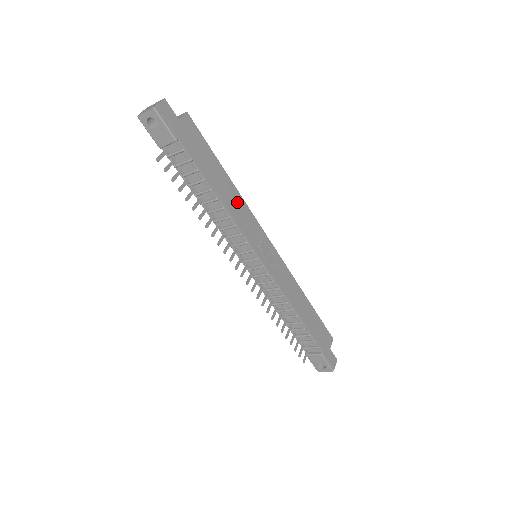
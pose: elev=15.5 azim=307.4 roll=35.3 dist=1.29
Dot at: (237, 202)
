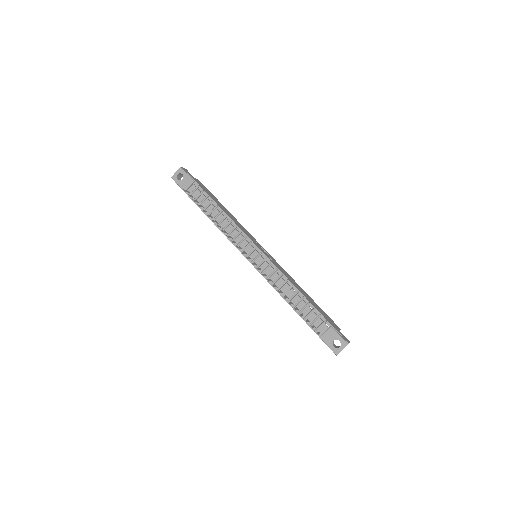
Dot at: (235, 220)
